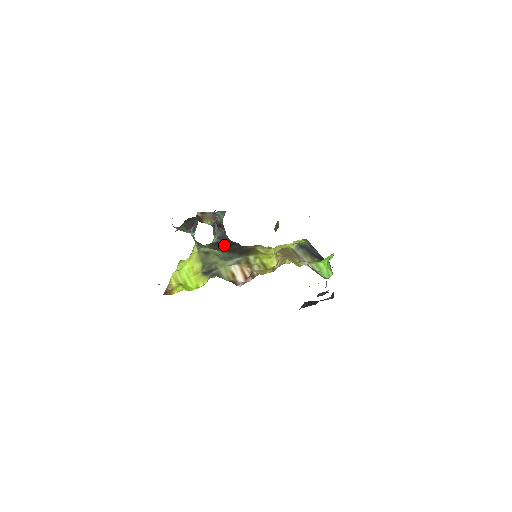
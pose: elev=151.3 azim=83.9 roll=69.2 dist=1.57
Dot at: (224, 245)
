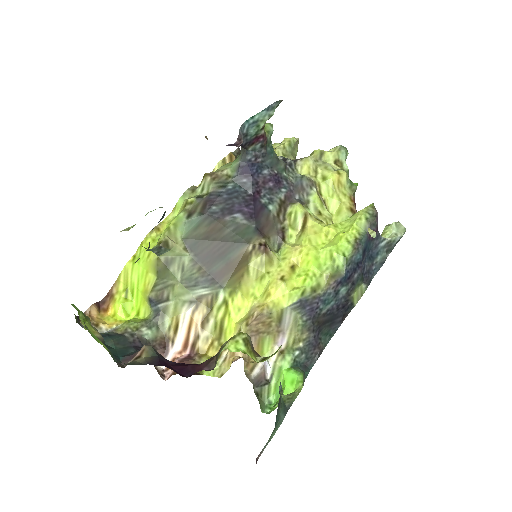
Dot at: (223, 215)
